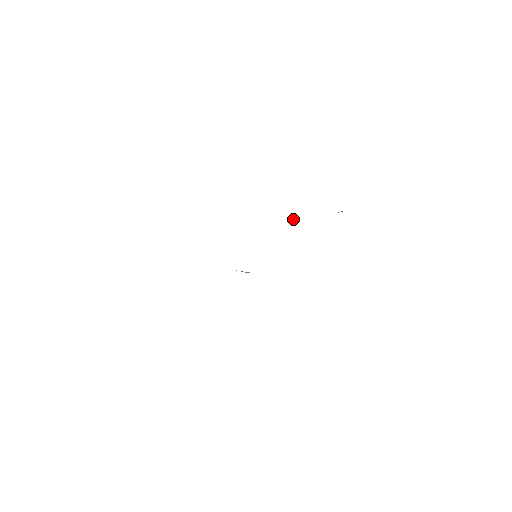
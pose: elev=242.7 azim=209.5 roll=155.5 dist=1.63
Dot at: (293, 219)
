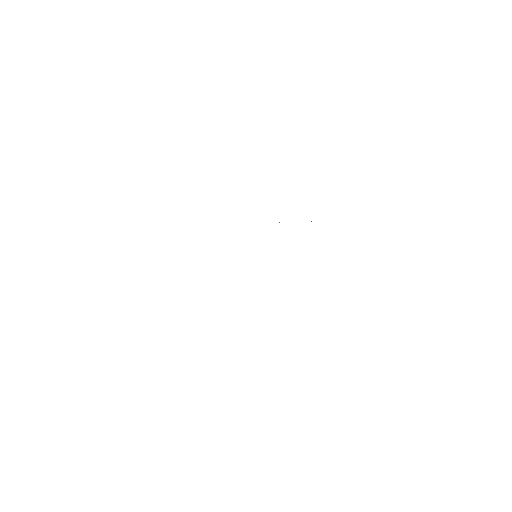
Dot at: (279, 222)
